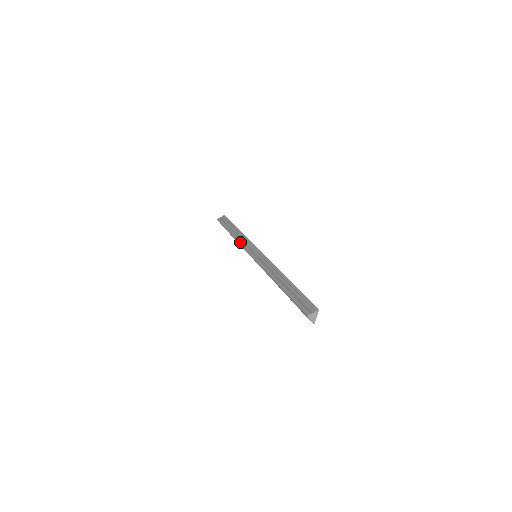
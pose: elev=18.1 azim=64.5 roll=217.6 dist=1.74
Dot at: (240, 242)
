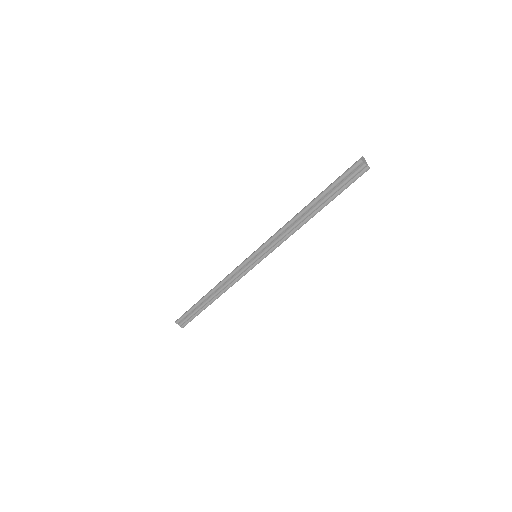
Dot at: (227, 275)
